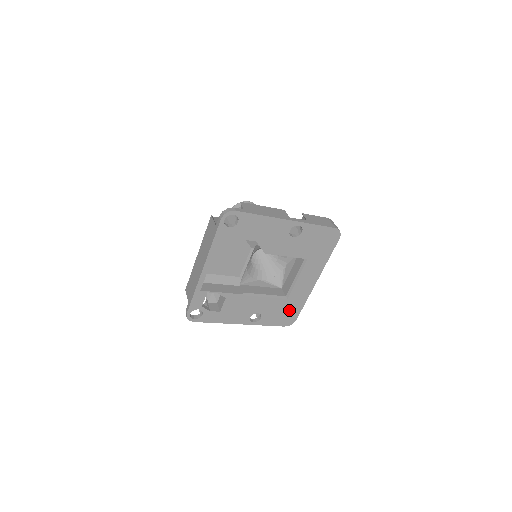
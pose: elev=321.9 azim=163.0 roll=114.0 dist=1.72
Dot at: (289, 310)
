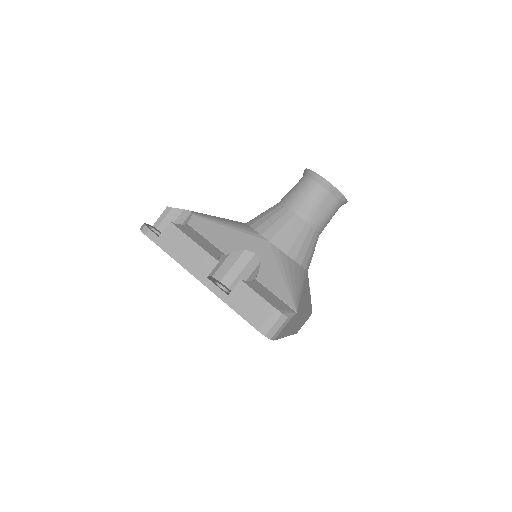
Dot at: occluded
